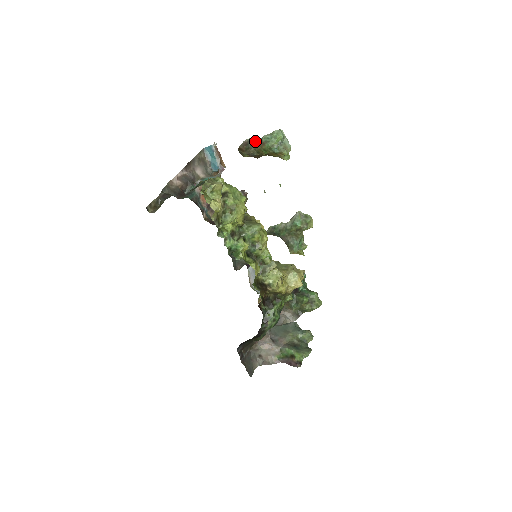
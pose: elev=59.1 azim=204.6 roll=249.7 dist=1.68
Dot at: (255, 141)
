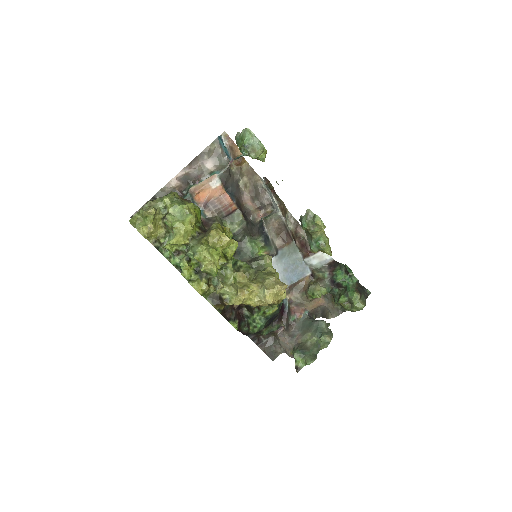
Dot at: occluded
